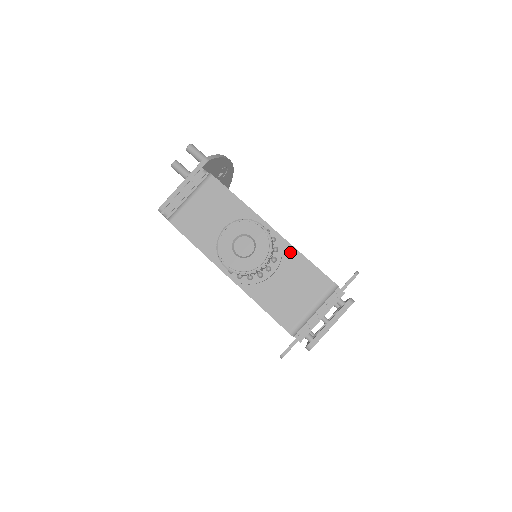
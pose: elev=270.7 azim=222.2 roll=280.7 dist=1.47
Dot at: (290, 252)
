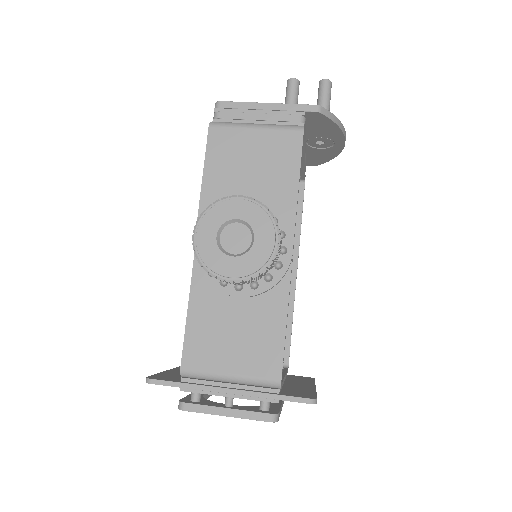
Dot at: (279, 297)
